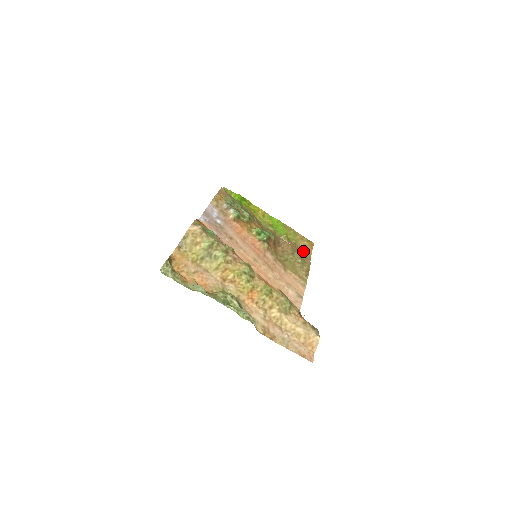
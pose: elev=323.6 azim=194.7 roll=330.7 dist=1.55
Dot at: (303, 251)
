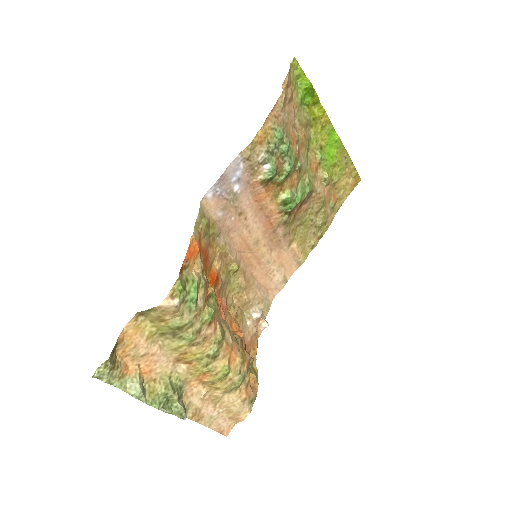
Dot at: (337, 199)
